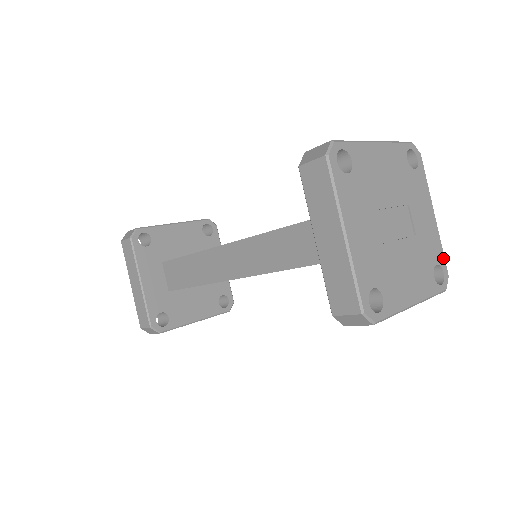
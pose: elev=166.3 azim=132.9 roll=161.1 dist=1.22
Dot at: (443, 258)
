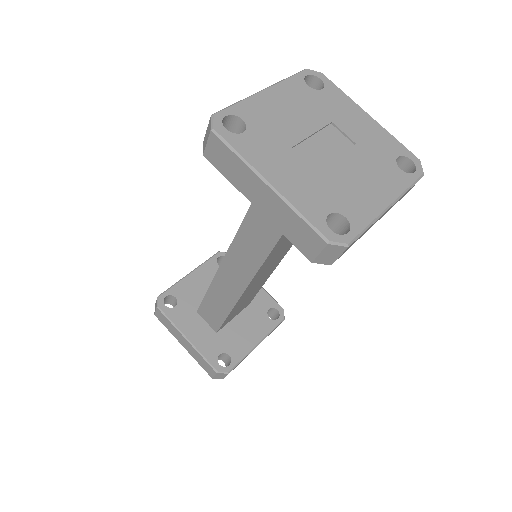
Dot at: (403, 147)
